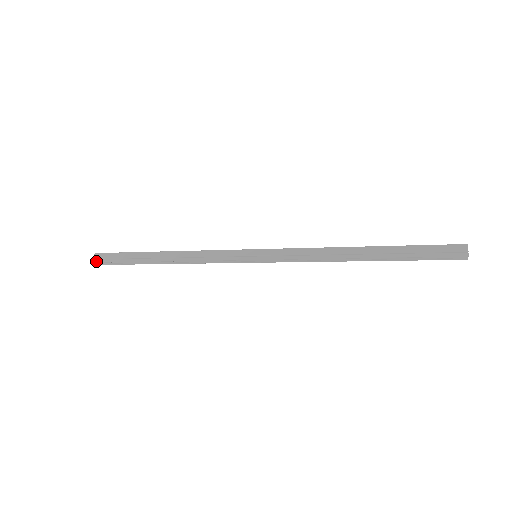
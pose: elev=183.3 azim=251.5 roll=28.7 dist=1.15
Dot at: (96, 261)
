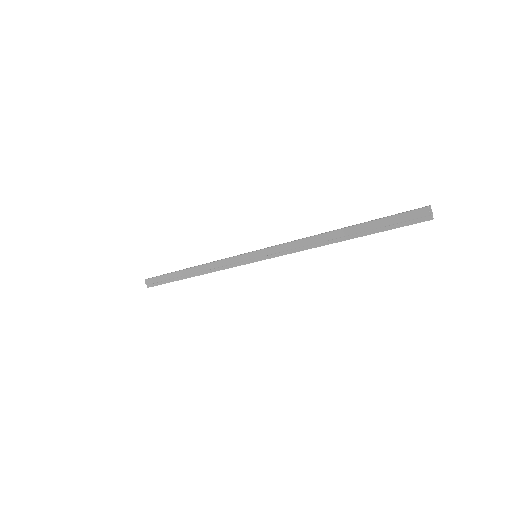
Dot at: (149, 286)
